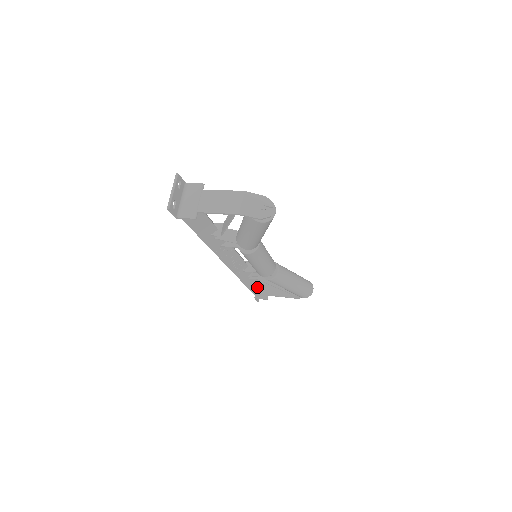
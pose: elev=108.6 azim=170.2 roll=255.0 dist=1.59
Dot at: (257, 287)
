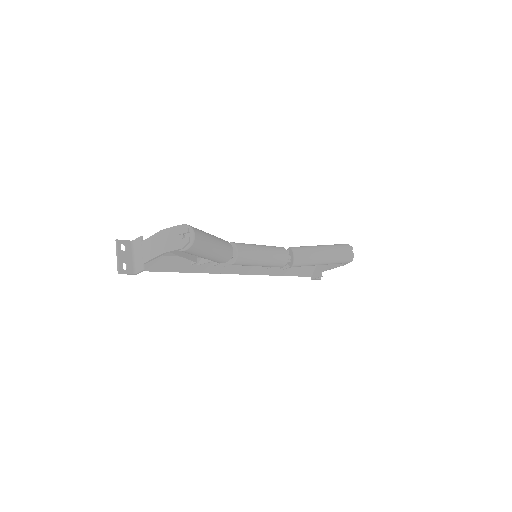
Dot at: (304, 270)
